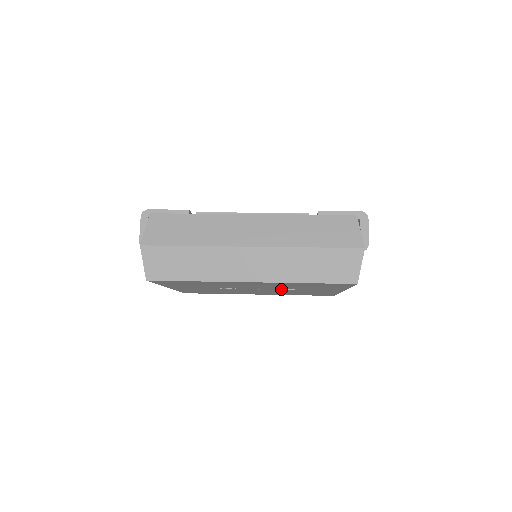
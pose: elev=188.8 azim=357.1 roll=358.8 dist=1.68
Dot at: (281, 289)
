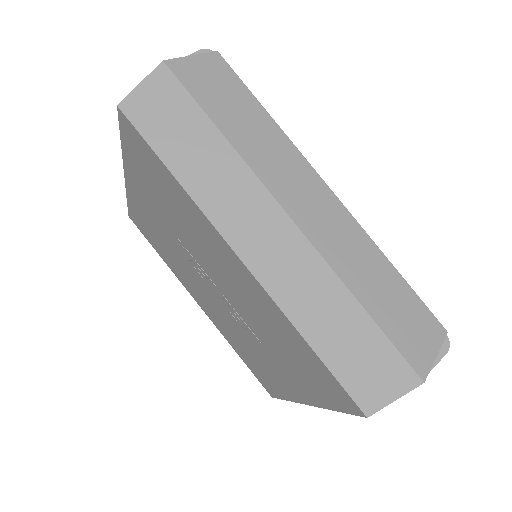
Dot at: (244, 320)
